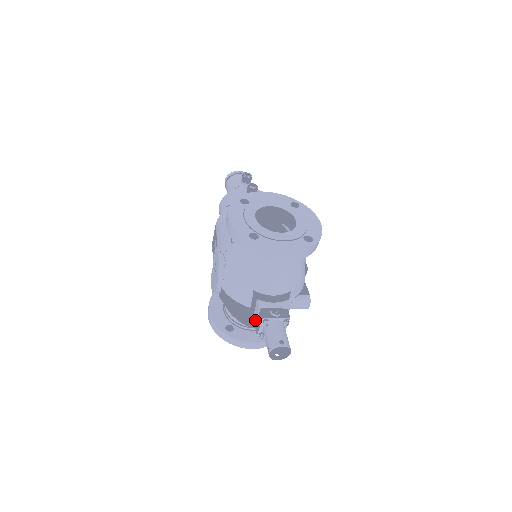
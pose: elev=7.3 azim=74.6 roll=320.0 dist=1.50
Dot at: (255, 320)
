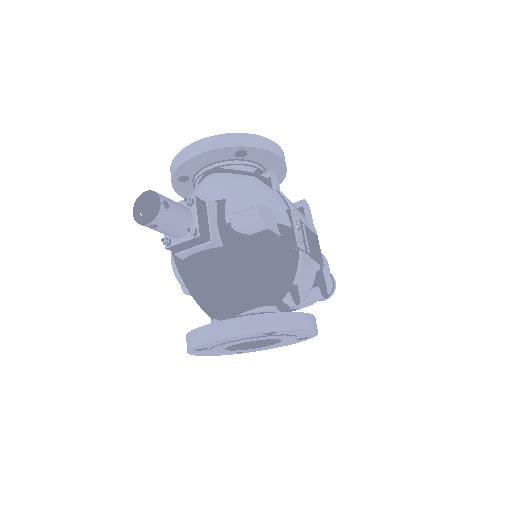
Dot at: occluded
